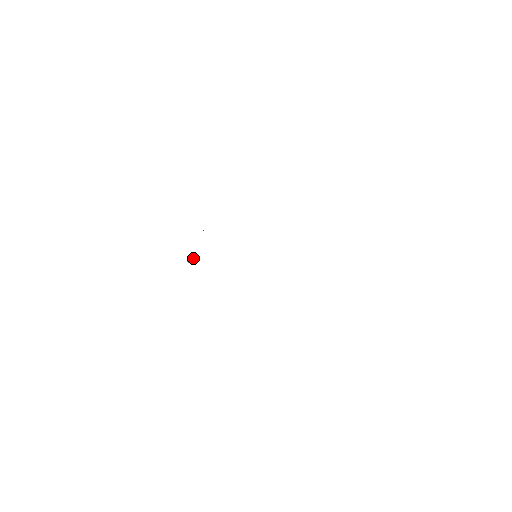
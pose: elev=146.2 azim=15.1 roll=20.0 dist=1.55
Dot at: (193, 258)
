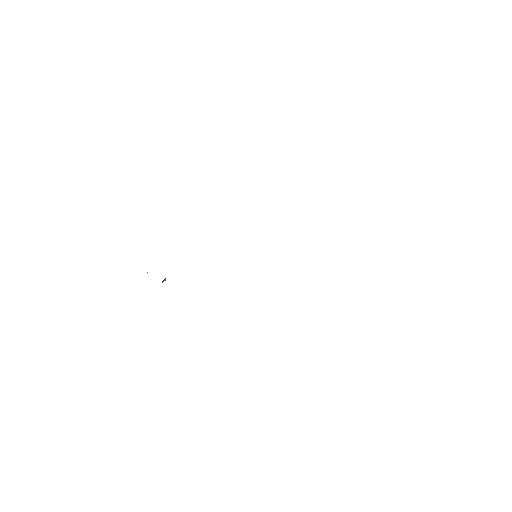
Dot at: occluded
